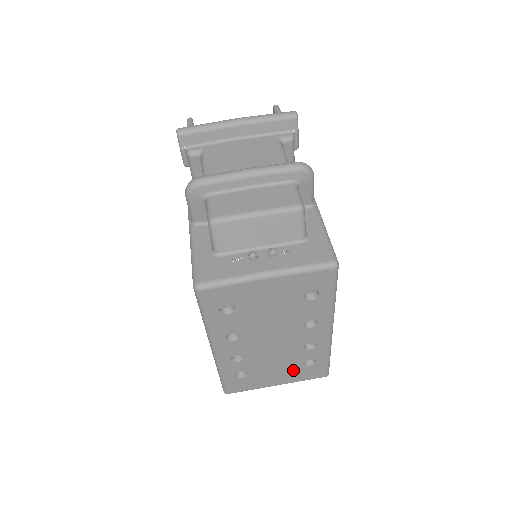
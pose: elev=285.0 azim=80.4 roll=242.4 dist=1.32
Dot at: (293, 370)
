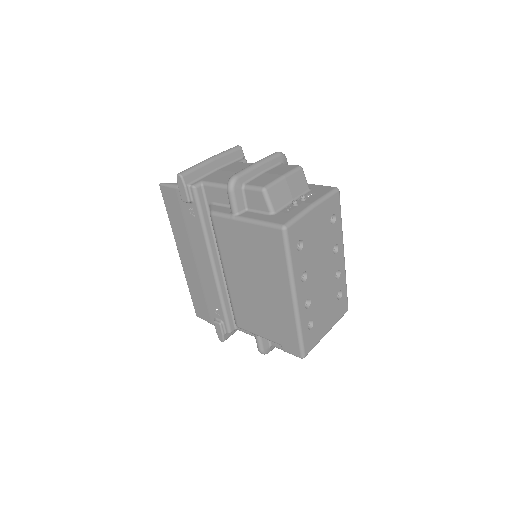
Dot at: (333, 308)
